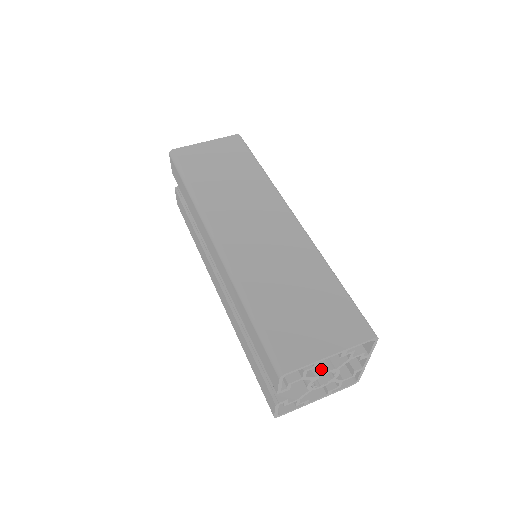
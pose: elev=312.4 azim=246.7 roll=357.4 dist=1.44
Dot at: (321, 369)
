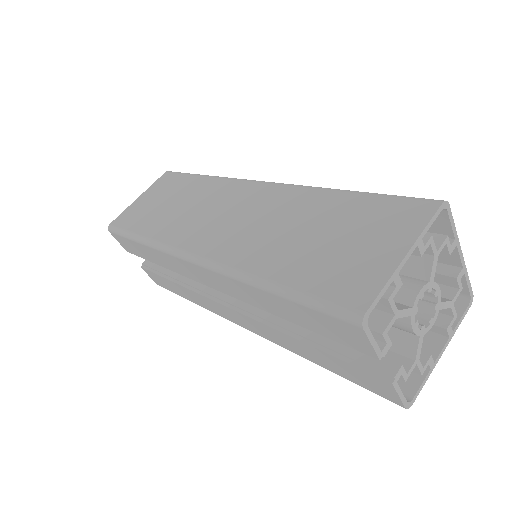
Dot at: (411, 293)
